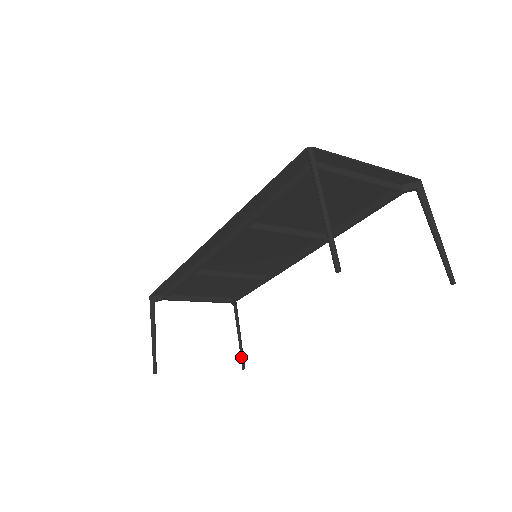
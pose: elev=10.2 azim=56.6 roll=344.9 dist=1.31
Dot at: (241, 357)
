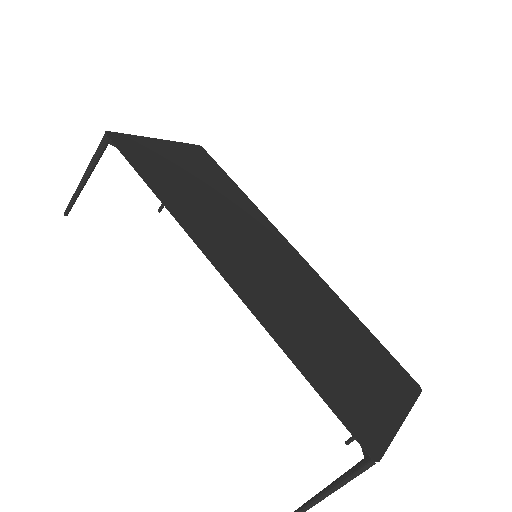
Dot at: occluded
